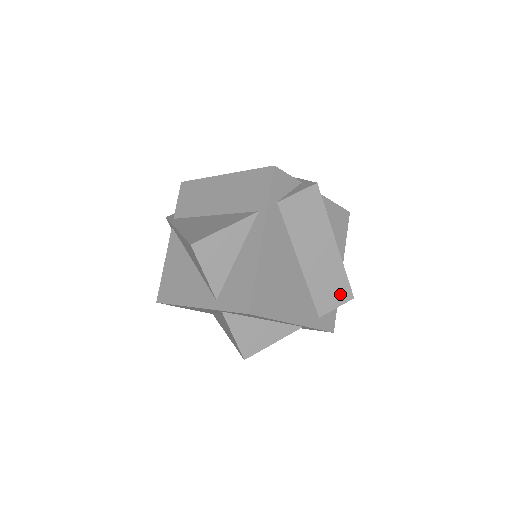
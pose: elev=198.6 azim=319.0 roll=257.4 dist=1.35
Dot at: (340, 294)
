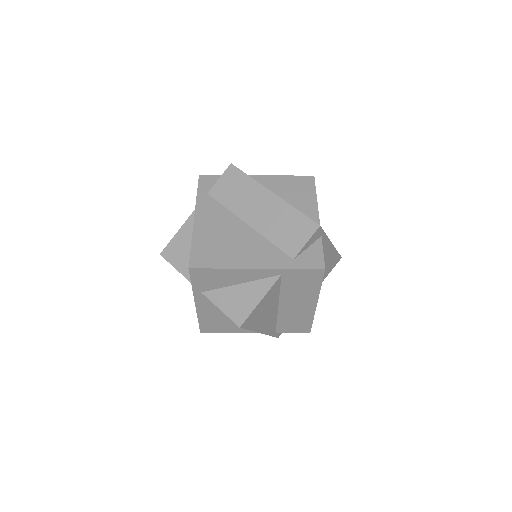
Dot at: (302, 229)
